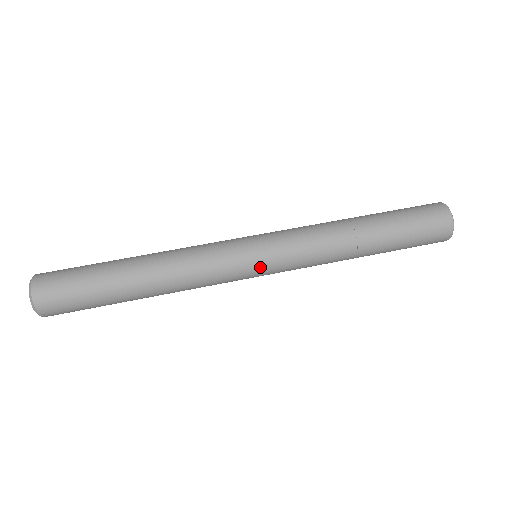
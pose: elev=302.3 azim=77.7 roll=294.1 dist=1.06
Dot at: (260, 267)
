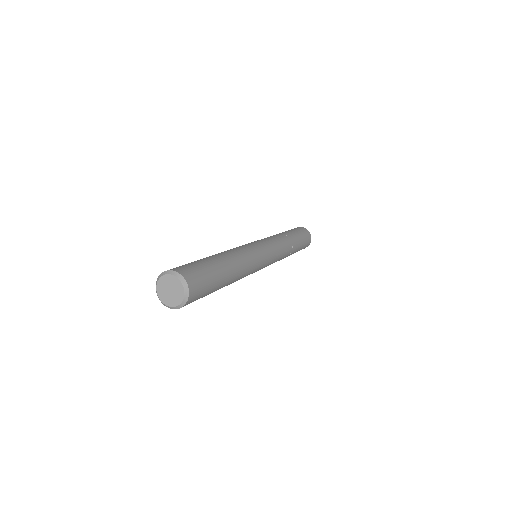
Dot at: (267, 249)
